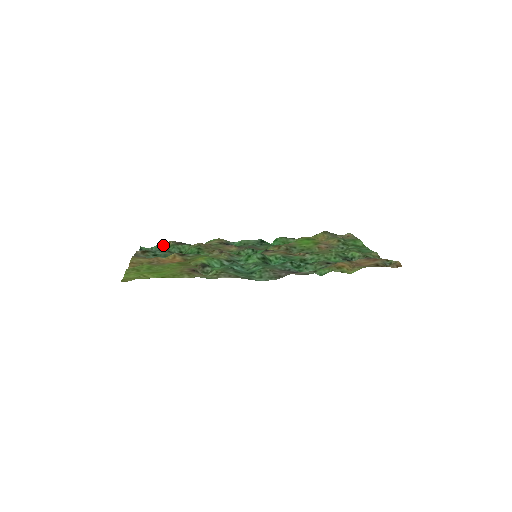
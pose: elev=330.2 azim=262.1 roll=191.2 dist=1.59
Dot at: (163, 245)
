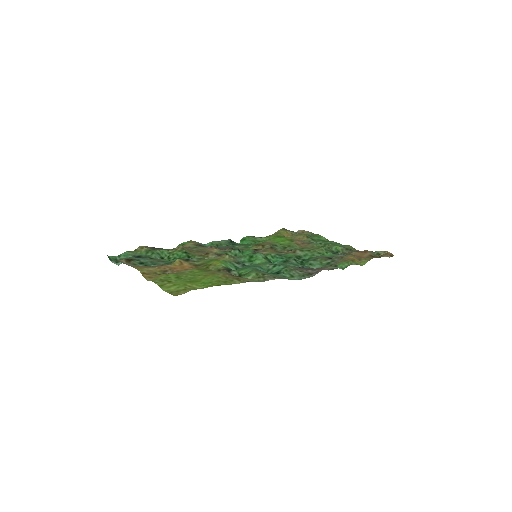
Dot at: (133, 251)
